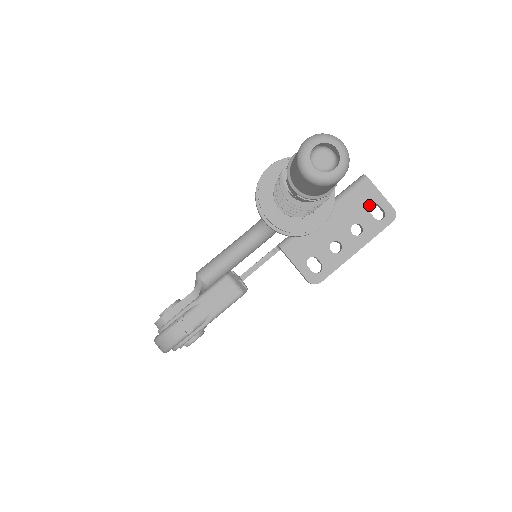
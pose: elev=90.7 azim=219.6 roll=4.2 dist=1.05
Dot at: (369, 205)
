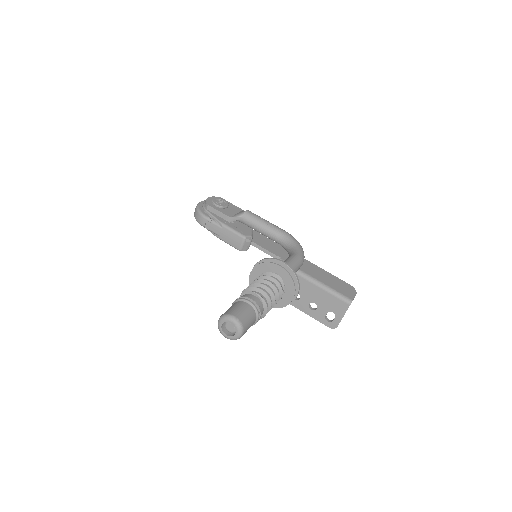
Dot at: (332, 310)
